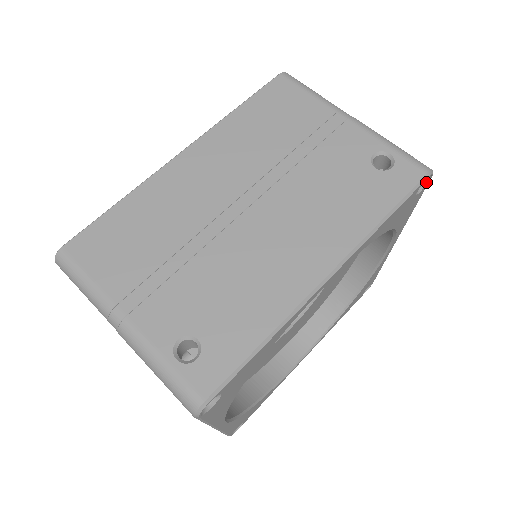
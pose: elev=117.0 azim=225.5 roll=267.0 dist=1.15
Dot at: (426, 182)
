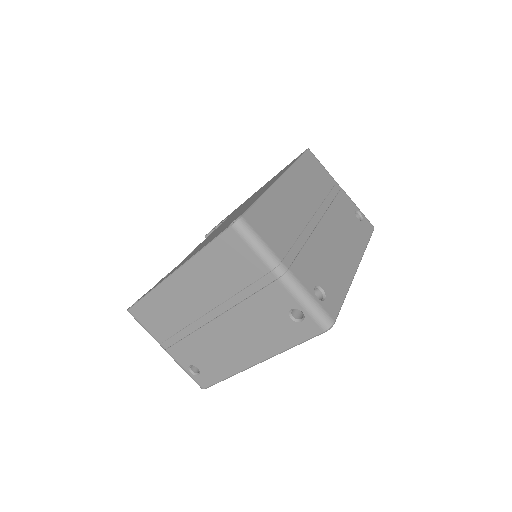
Dot at: occluded
